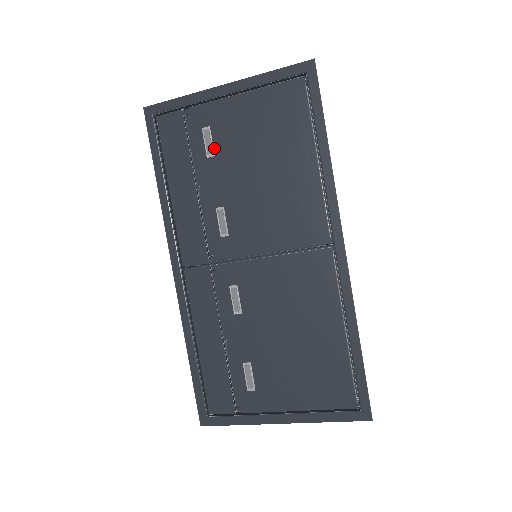
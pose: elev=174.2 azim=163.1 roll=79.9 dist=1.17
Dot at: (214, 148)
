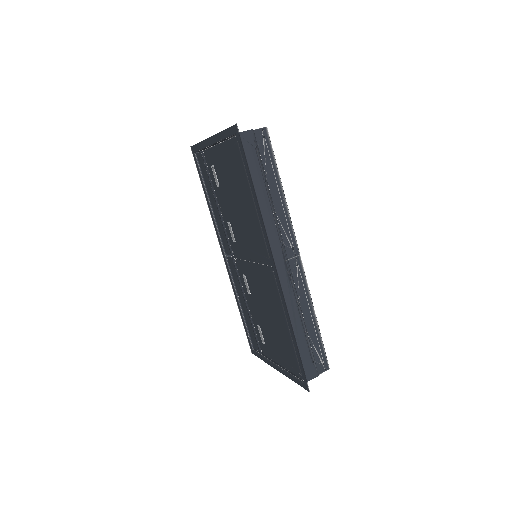
Dot at: (218, 181)
